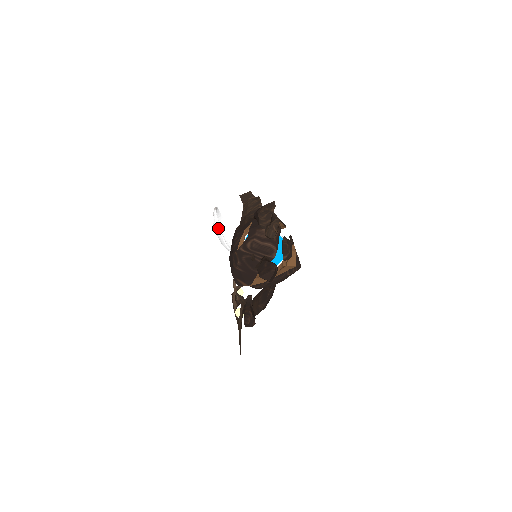
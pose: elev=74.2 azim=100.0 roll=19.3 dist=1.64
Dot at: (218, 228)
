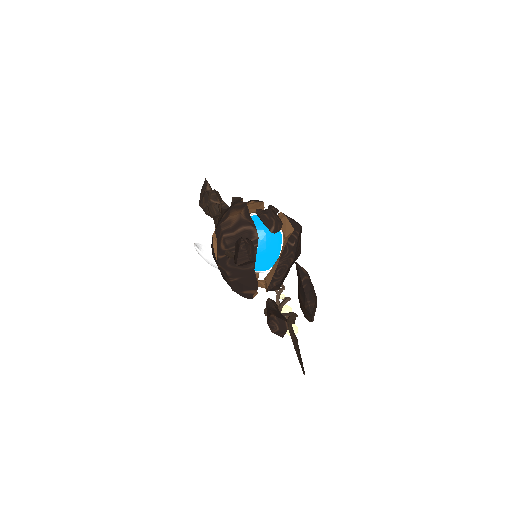
Dot at: (210, 261)
